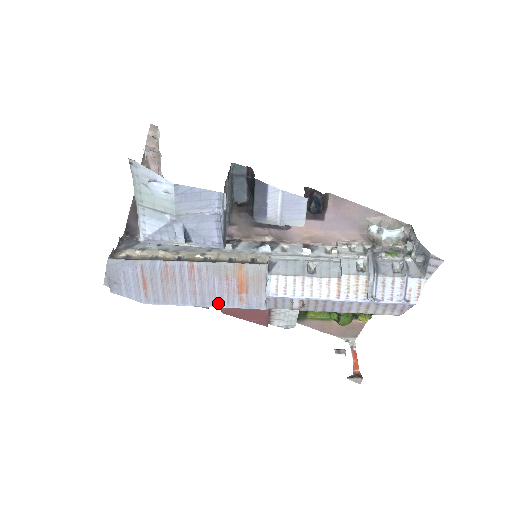
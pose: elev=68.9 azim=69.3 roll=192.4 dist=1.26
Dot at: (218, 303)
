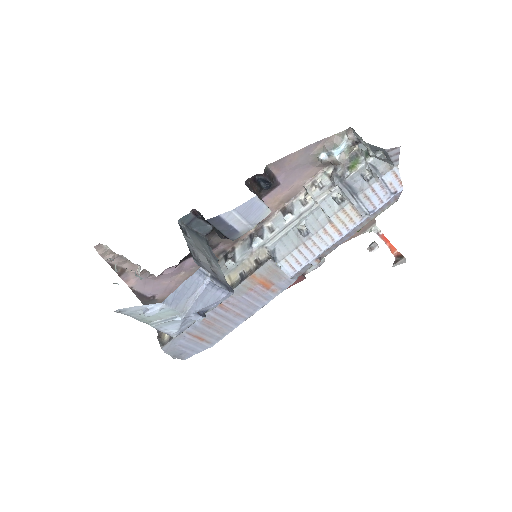
Dot at: (260, 305)
